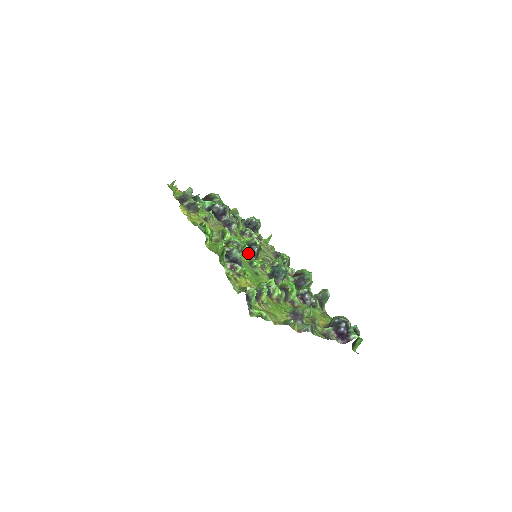
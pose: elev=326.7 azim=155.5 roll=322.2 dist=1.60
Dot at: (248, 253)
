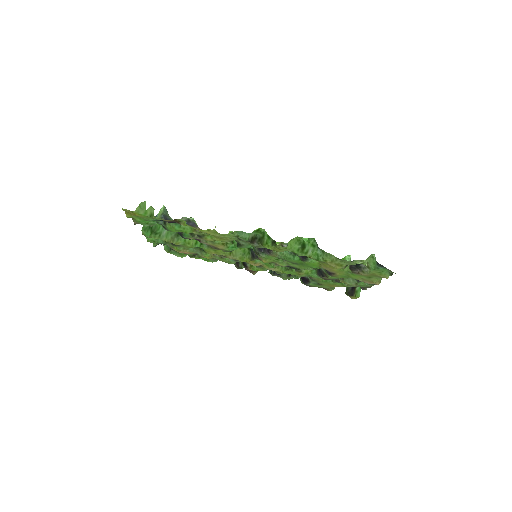
Dot at: (256, 254)
